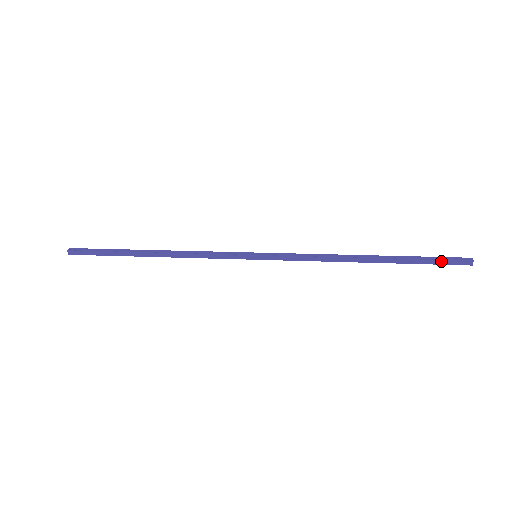
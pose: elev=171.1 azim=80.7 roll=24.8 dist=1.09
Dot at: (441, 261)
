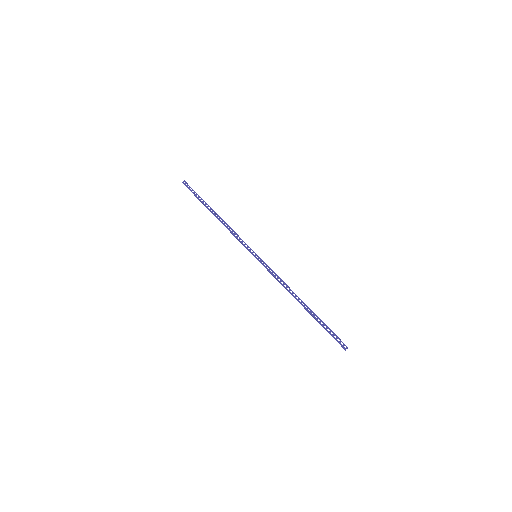
Dot at: (332, 336)
